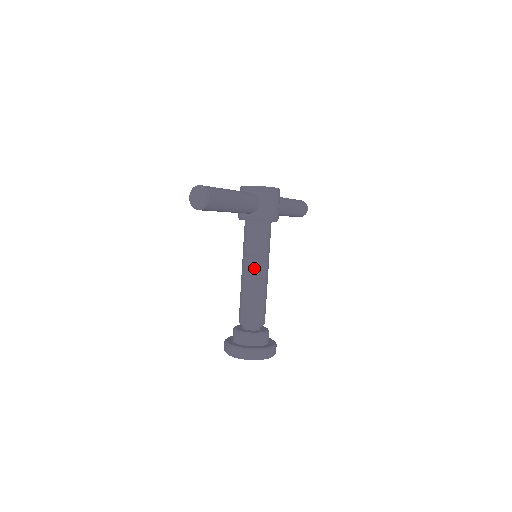
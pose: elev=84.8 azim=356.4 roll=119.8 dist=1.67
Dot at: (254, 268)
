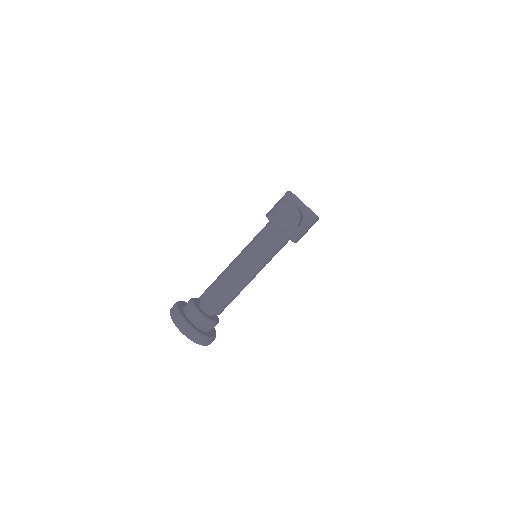
Dot at: (251, 269)
